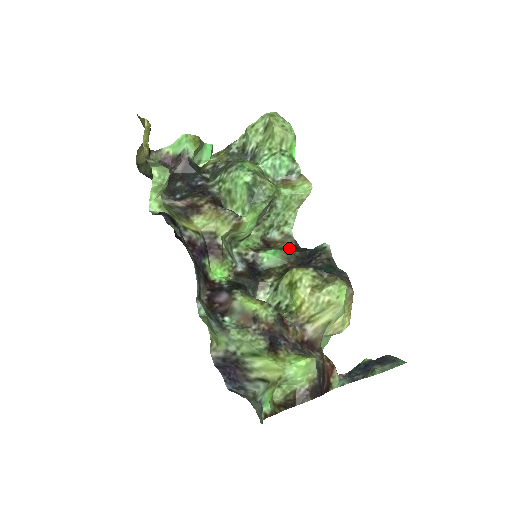
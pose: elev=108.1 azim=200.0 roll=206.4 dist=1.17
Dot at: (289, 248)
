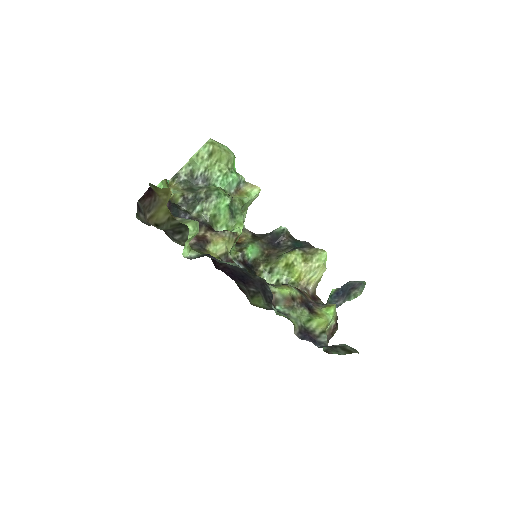
Dot at: (254, 239)
